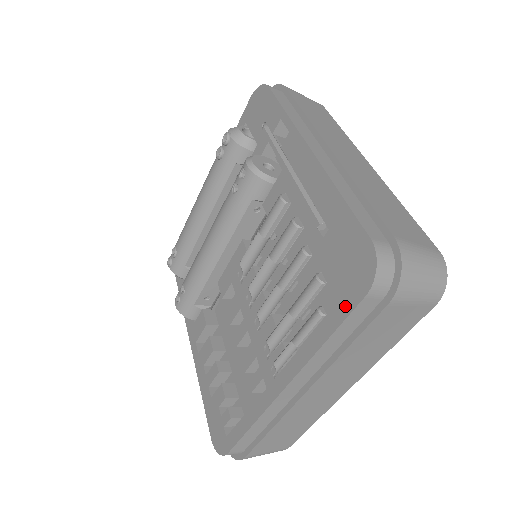
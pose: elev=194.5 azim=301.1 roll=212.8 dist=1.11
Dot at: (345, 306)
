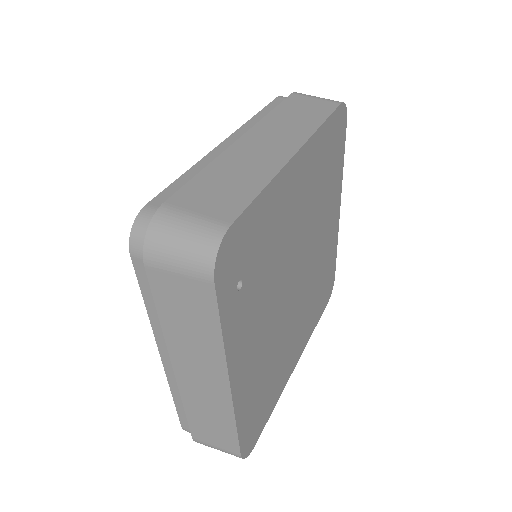
Dot at: occluded
